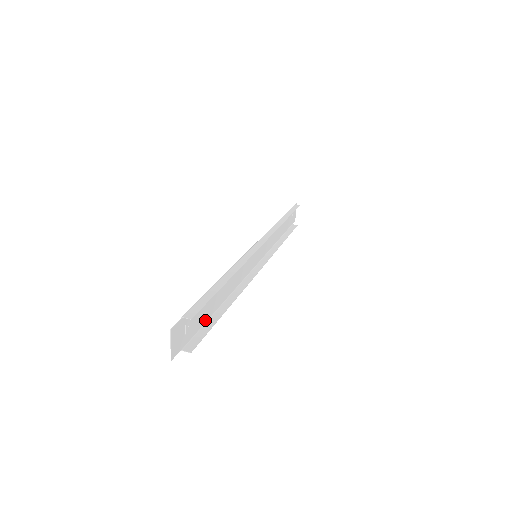
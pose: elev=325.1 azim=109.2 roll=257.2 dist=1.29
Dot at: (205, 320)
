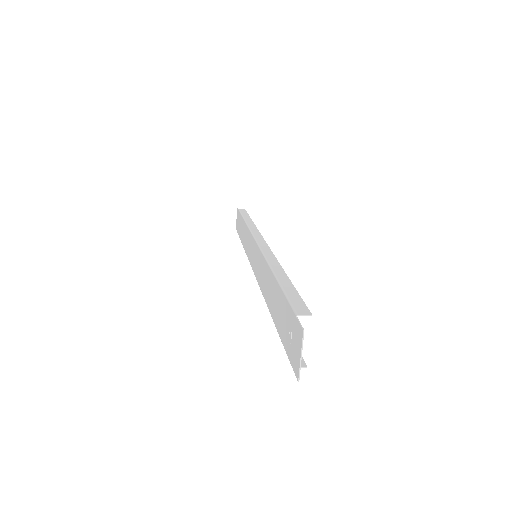
Dot at: (278, 328)
